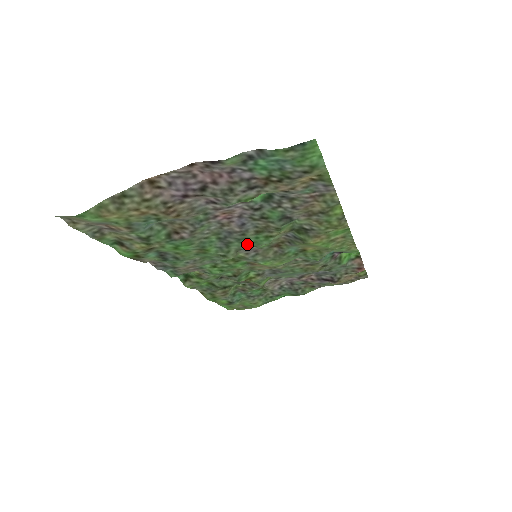
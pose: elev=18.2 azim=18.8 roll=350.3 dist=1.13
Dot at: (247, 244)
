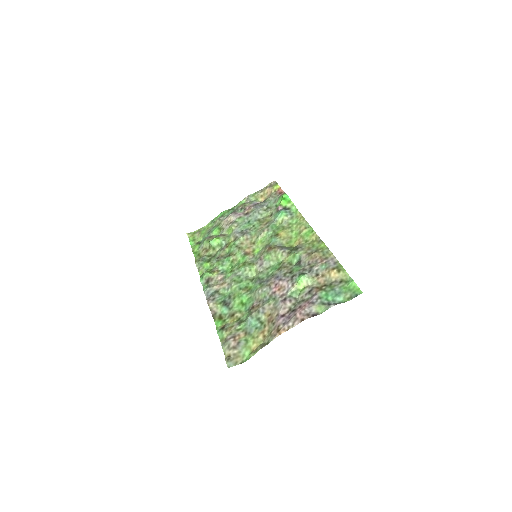
Dot at: (268, 271)
